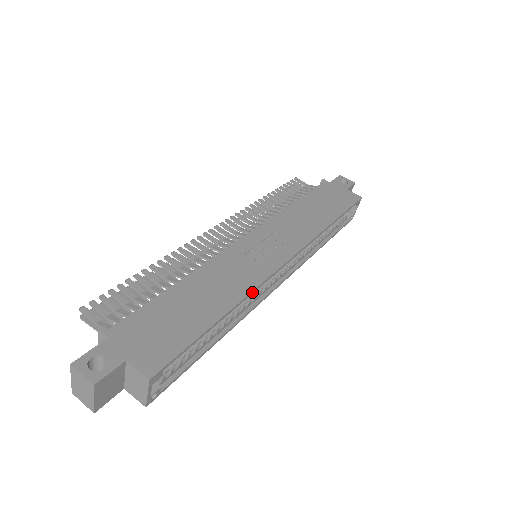
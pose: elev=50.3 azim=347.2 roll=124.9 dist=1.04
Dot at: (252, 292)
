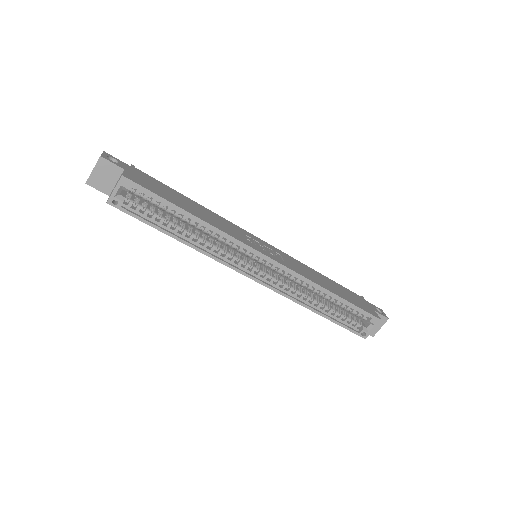
Dot at: (224, 233)
